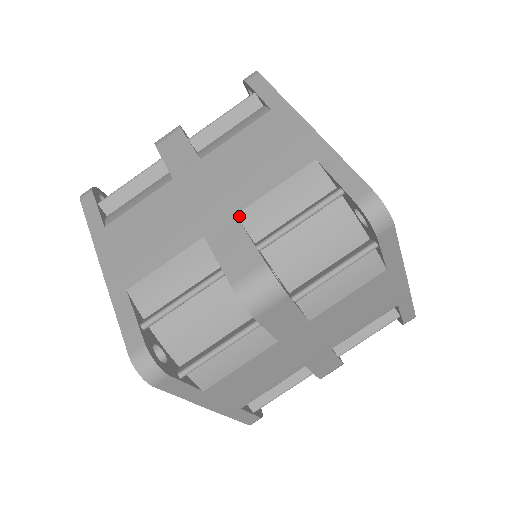
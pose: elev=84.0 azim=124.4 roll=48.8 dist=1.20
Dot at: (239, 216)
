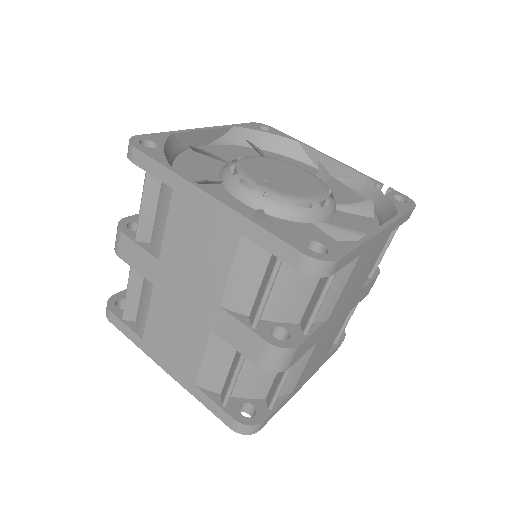
Dot at: (222, 306)
